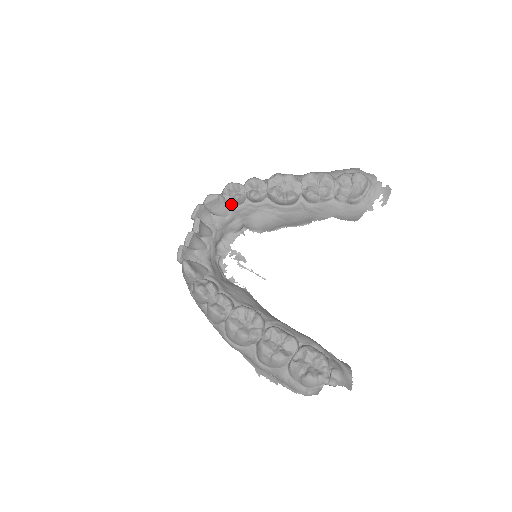
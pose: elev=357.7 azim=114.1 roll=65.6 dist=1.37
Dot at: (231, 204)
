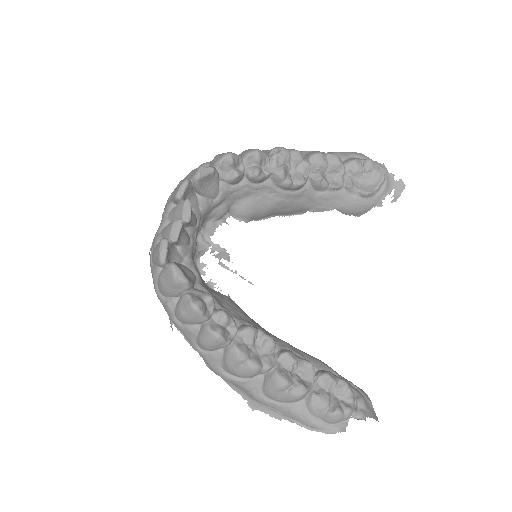
Dot at: (224, 182)
